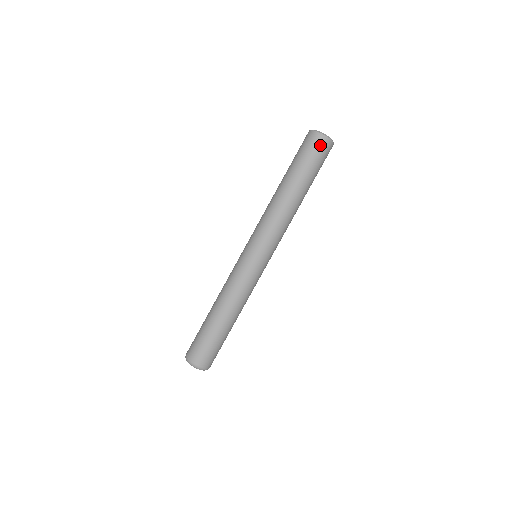
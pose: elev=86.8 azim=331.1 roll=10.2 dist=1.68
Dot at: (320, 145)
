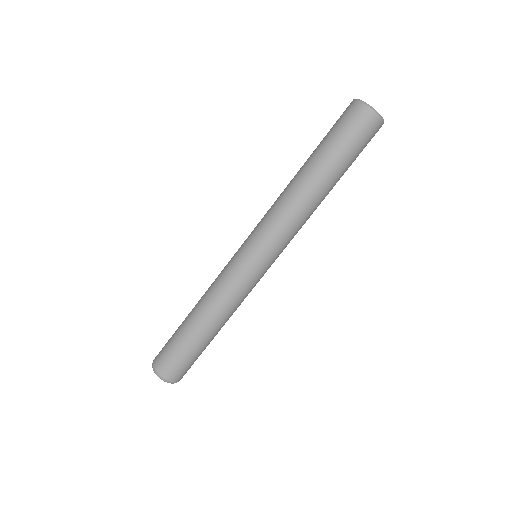
Dot at: (357, 118)
